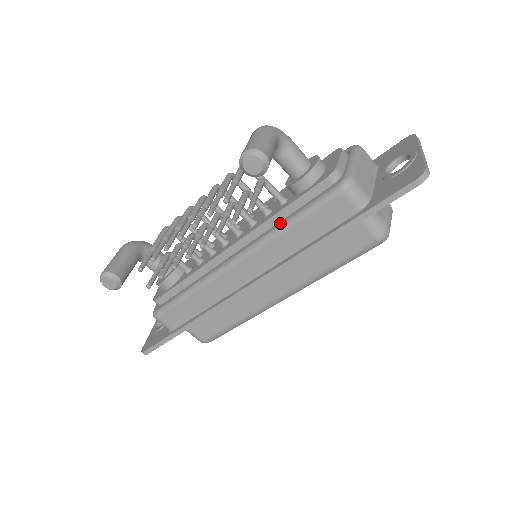
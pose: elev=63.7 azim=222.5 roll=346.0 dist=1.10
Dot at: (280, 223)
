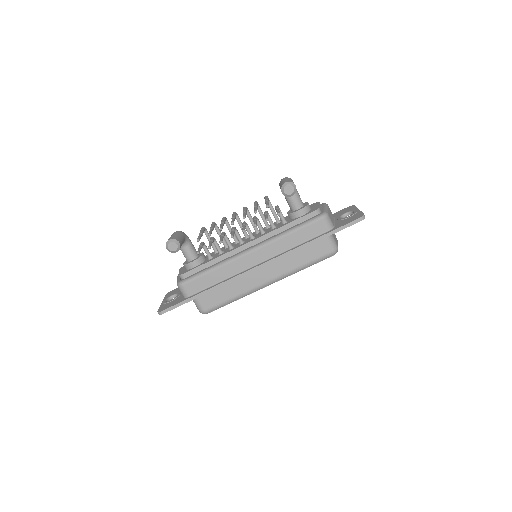
Dot at: (283, 232)
